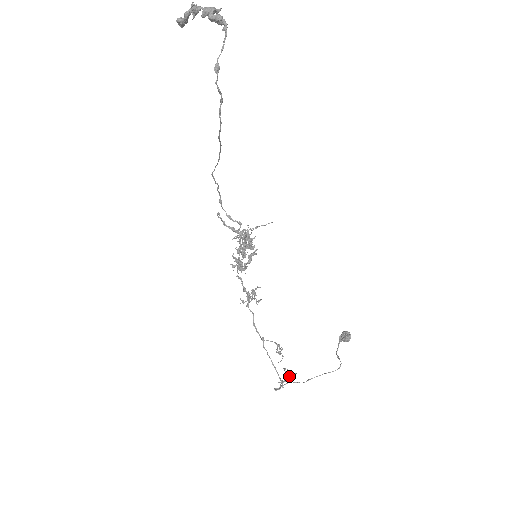
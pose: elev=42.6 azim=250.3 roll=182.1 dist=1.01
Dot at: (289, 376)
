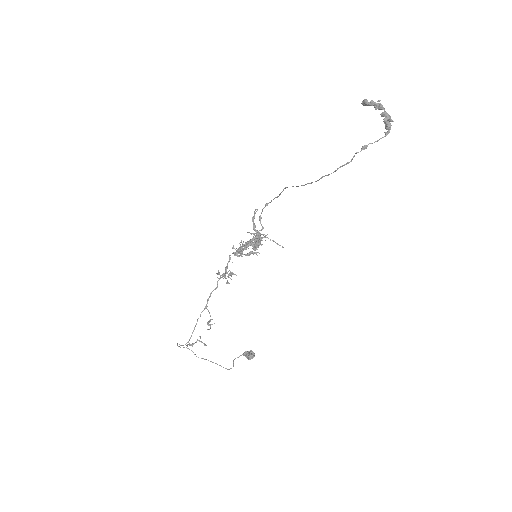
Dot at: occluded
